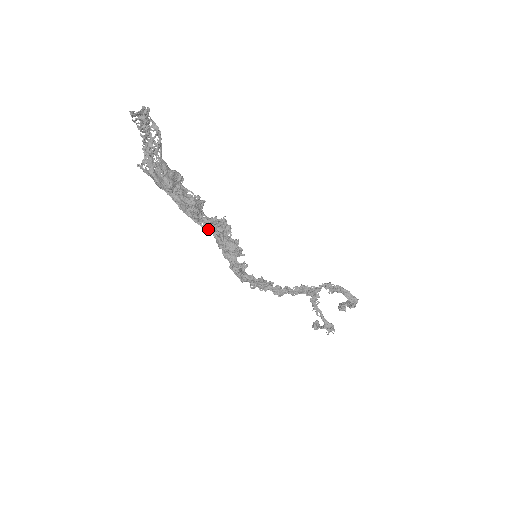
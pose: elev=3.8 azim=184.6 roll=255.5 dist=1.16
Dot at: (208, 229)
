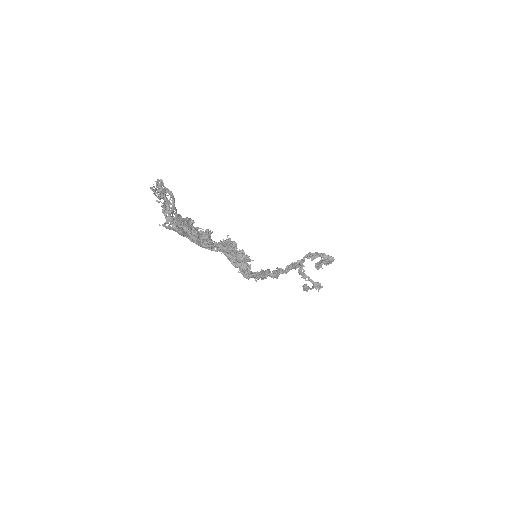
Dot at: (220, 251)
